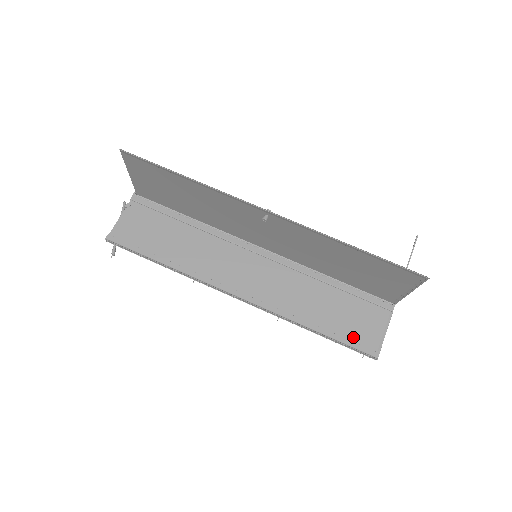
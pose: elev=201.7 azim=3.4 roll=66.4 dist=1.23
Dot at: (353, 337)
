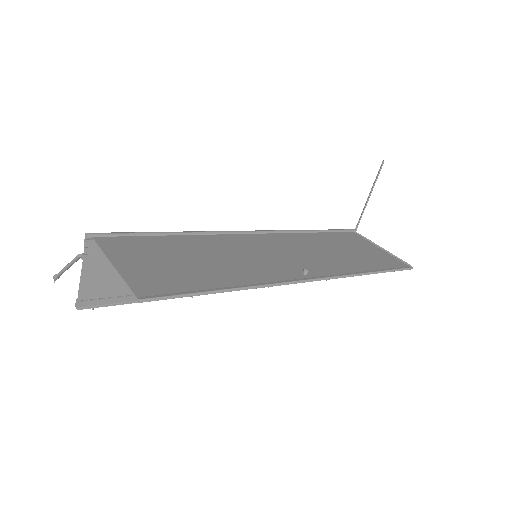
Dot at: occluded
